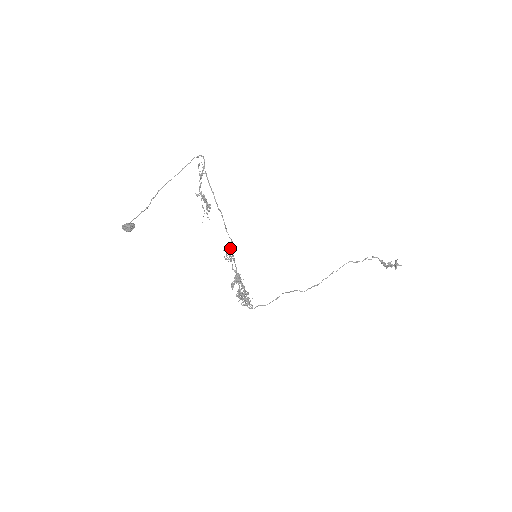
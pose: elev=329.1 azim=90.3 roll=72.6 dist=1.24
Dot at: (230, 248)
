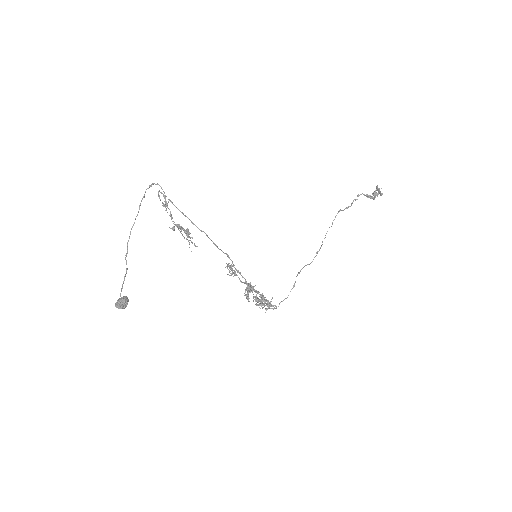
Dot at: (231, 264)
